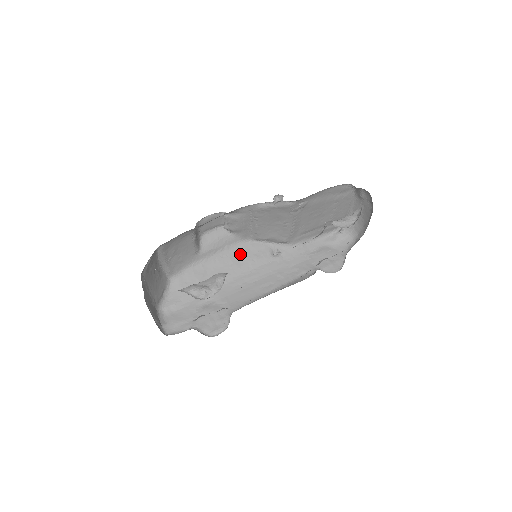
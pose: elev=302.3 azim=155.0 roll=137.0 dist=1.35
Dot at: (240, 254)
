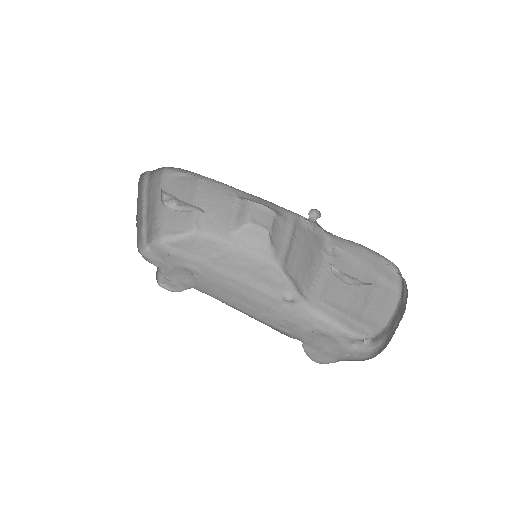
Dot at: (260, 269)
